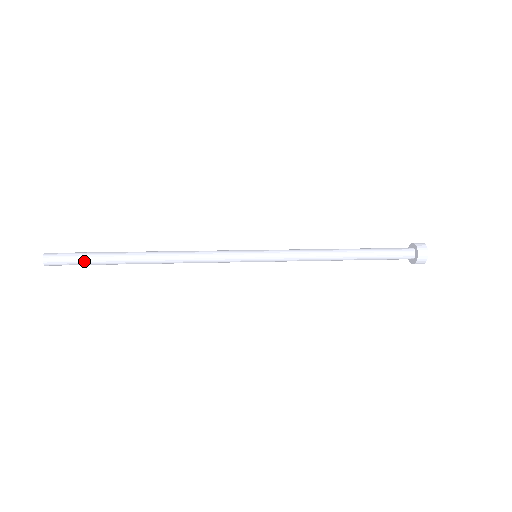
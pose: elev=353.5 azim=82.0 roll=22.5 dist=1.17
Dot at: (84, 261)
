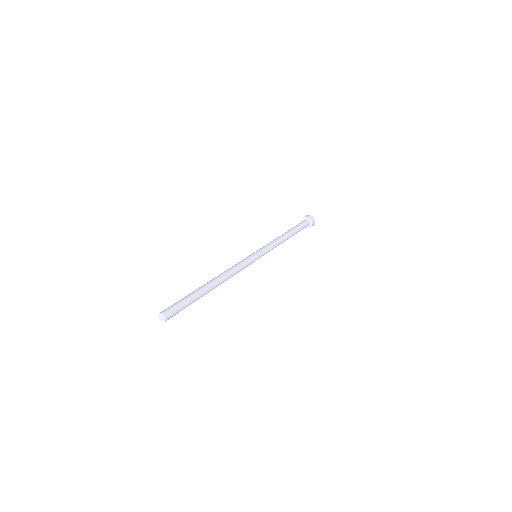
Dot at: occluded
